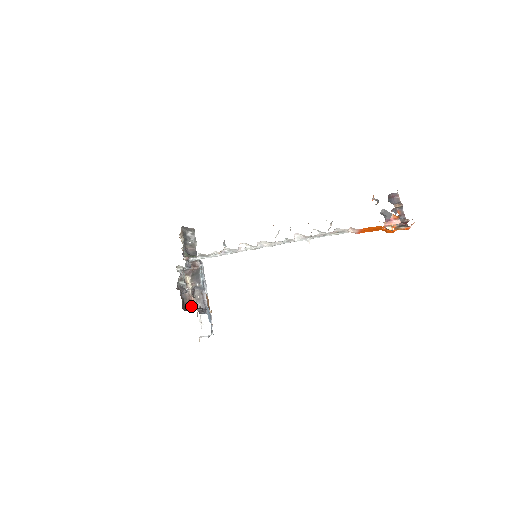
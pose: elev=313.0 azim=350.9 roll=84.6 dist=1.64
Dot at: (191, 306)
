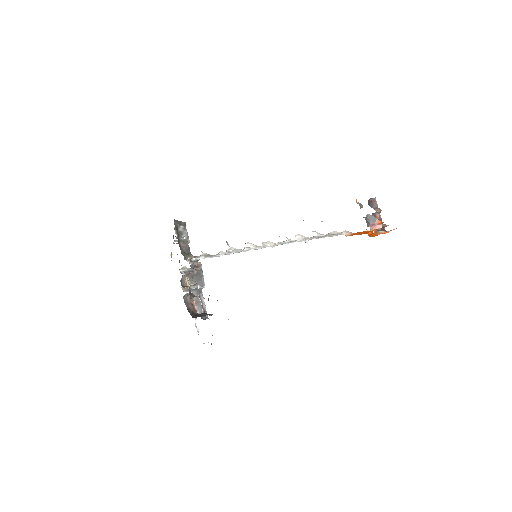
Dot at: (194, 311)
